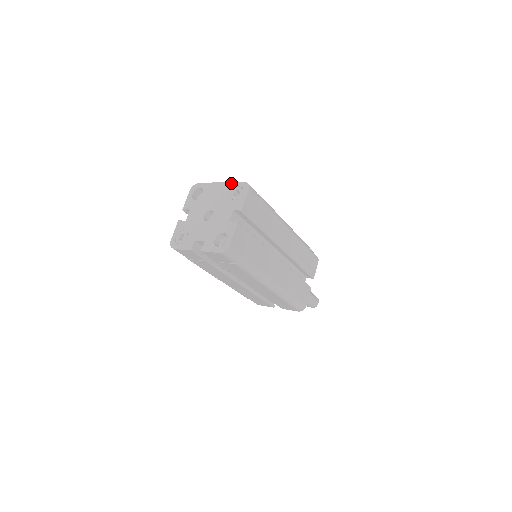
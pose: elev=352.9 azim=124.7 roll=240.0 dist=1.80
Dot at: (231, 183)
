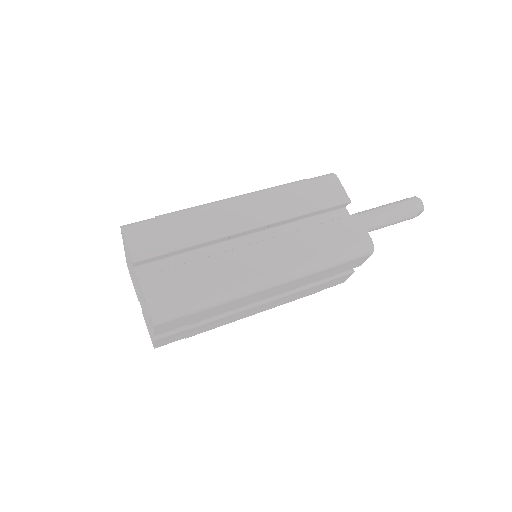
Dot at: occluded
